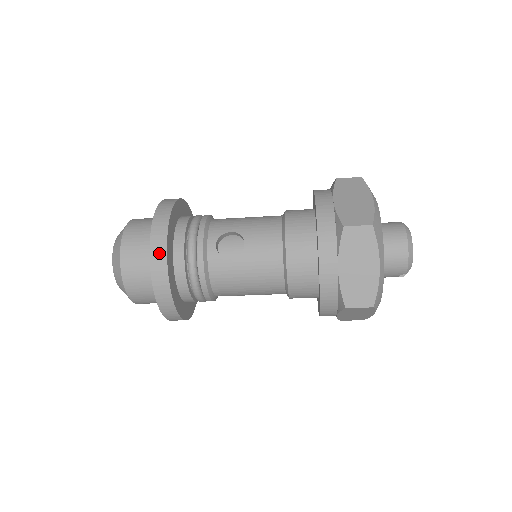
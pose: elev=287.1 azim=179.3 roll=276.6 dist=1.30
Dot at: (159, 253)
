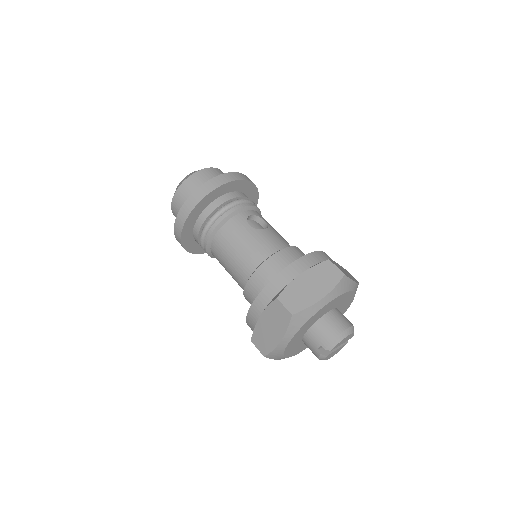
Dot at: (227, 178)
